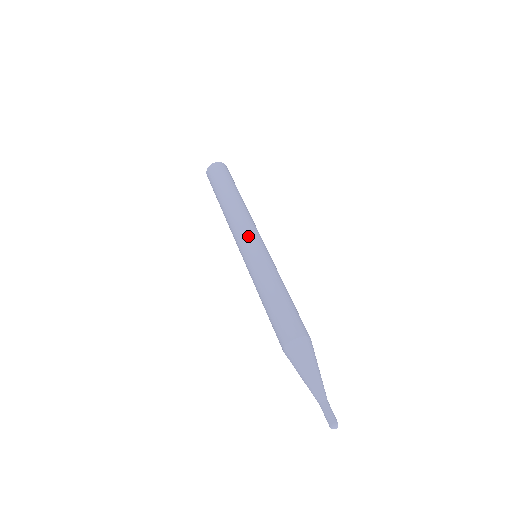
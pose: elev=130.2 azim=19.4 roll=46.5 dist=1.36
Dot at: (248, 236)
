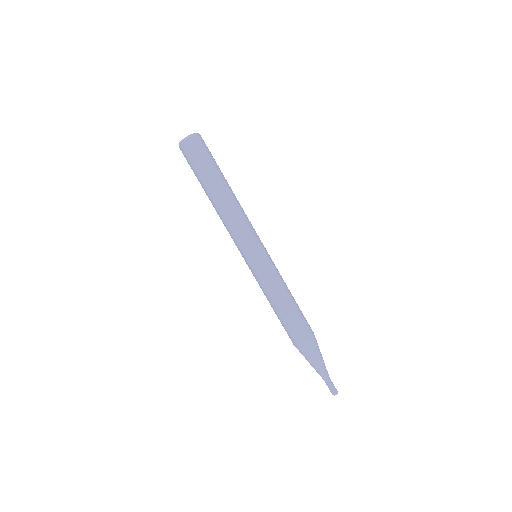
Dot at: (243, 246)
